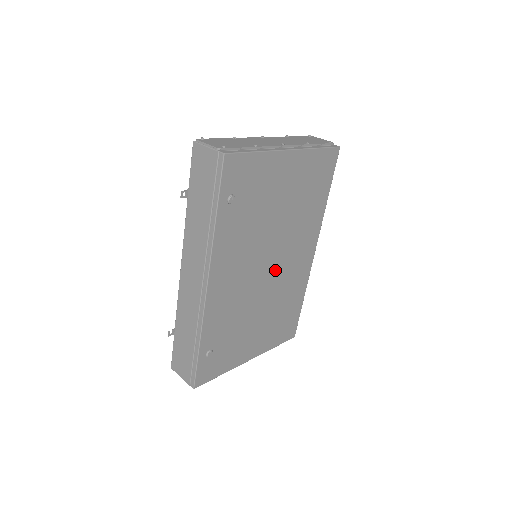
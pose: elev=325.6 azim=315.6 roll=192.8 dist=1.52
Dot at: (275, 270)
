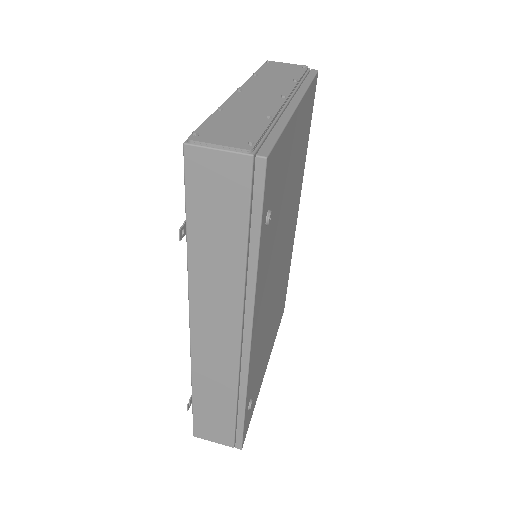
Dot at: (281, 263)
